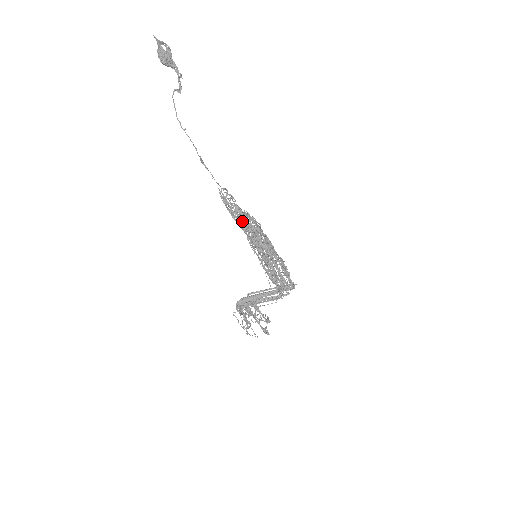
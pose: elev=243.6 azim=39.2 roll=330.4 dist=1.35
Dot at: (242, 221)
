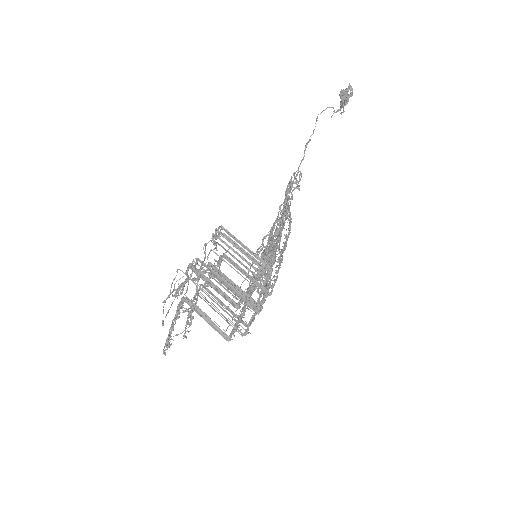
Dot at: occluded
